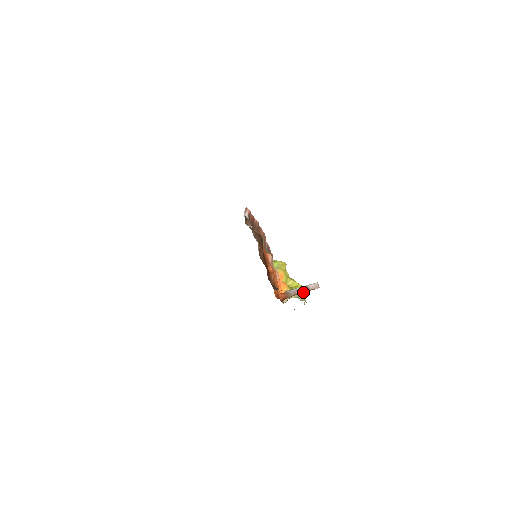
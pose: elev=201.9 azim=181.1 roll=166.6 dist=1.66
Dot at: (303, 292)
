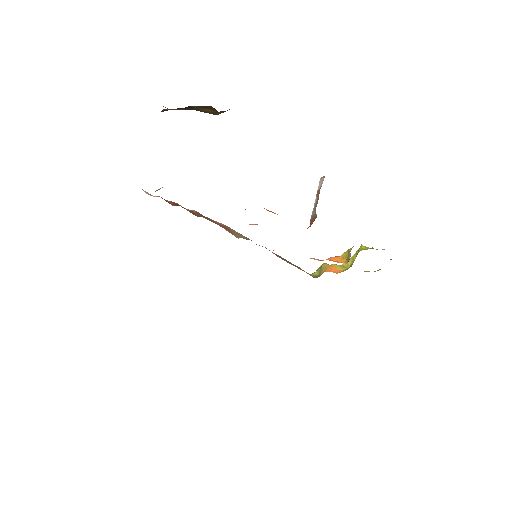
Dot at: (318, 196)
